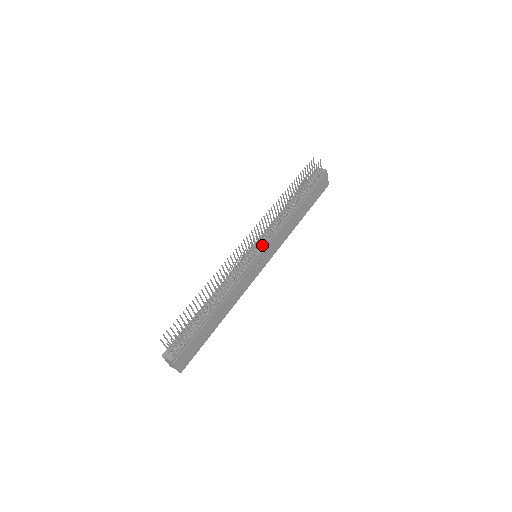
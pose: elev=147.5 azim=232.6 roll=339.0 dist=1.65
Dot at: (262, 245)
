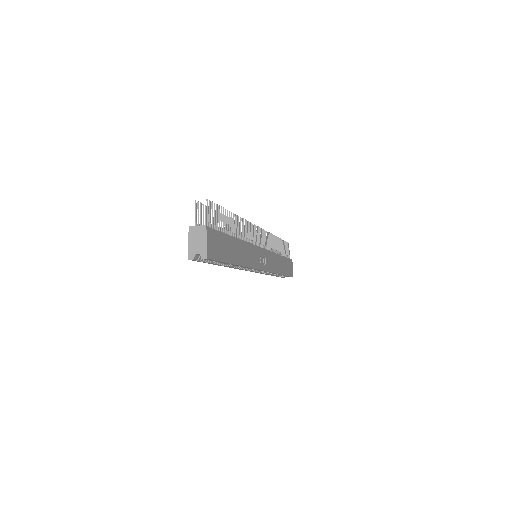
Dot at: (263, 246)
